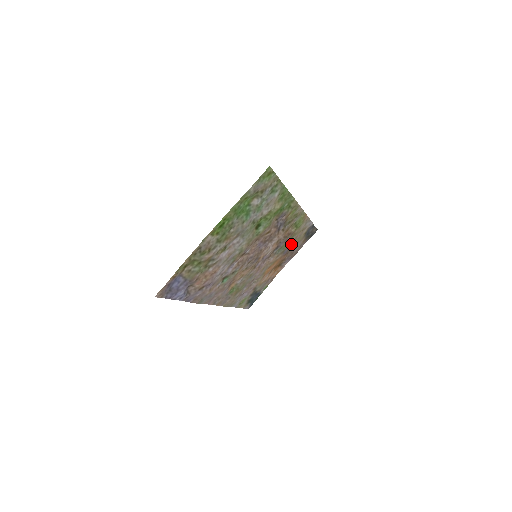
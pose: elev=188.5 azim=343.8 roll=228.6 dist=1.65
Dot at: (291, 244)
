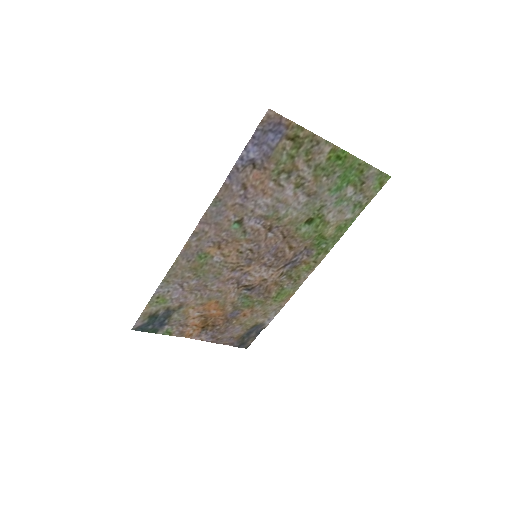
Dot at: (245, 313)
